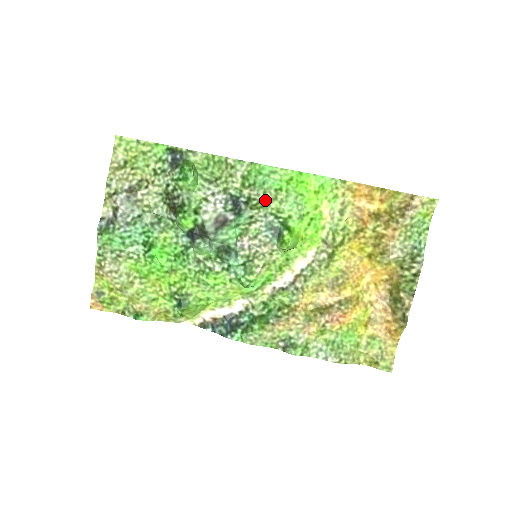
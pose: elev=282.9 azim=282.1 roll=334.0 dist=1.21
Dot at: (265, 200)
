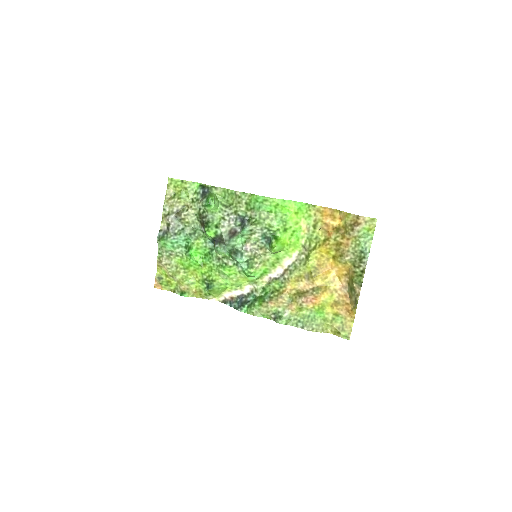
Dot at: (260, 219)
